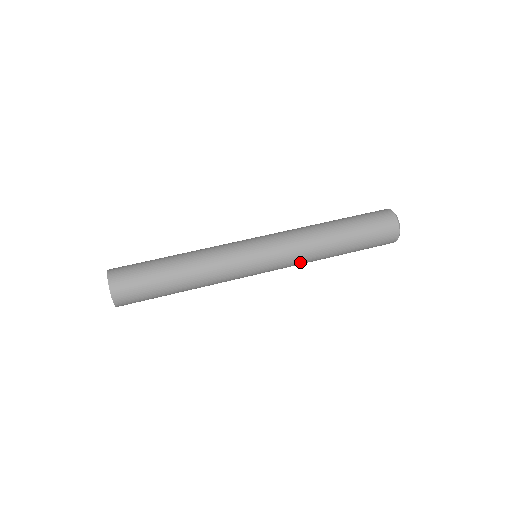
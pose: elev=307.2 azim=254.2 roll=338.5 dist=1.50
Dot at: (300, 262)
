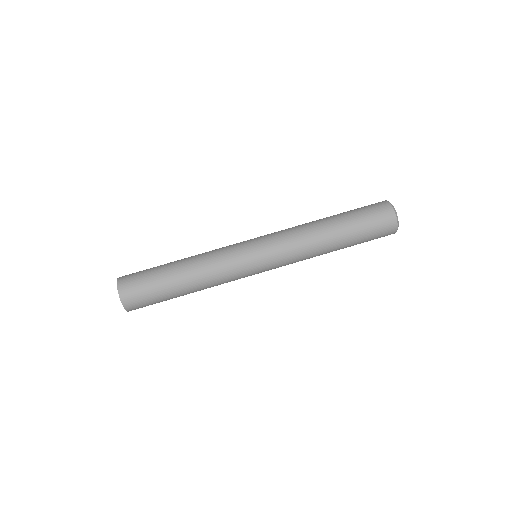
Dot at: occluded
